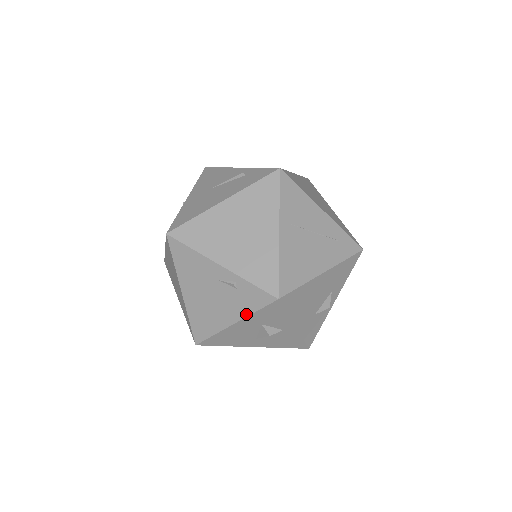
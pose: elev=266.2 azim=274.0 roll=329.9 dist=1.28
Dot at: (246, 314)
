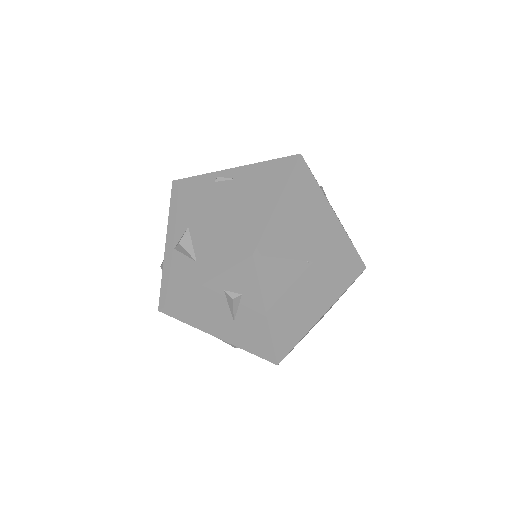
Dot at: occluded
